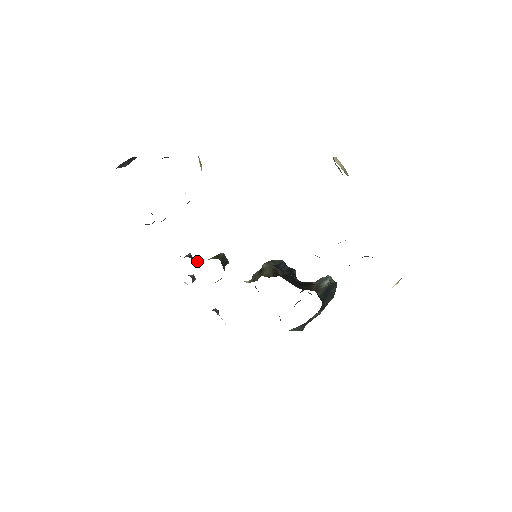
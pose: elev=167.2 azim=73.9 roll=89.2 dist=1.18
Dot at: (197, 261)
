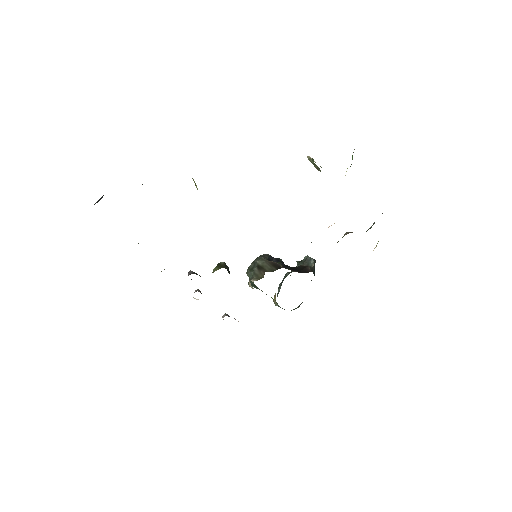
Dot at: (200, 276)
